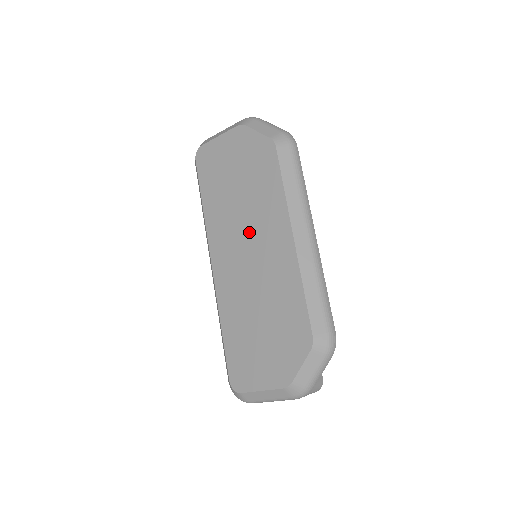
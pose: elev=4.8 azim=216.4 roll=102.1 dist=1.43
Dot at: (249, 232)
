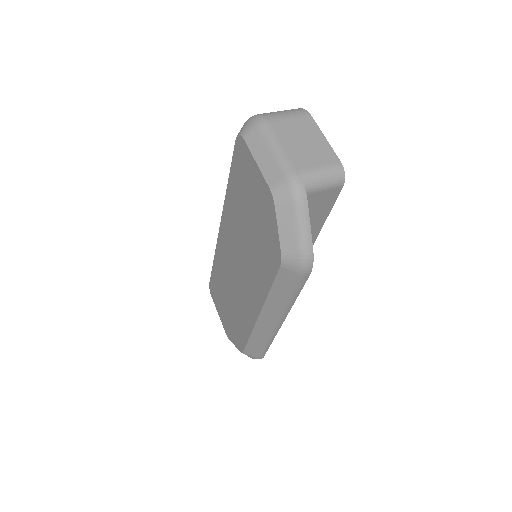
Dot at: (242, 263)
